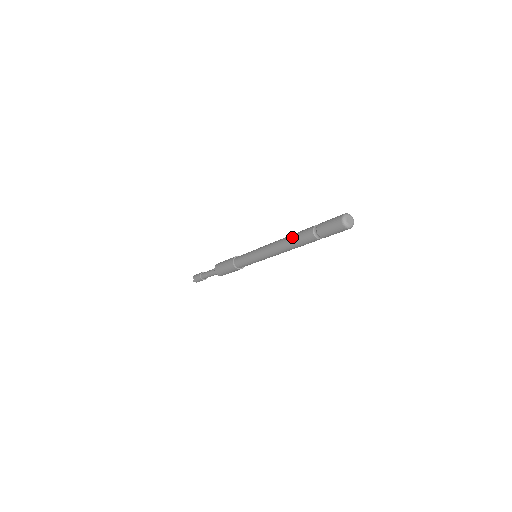
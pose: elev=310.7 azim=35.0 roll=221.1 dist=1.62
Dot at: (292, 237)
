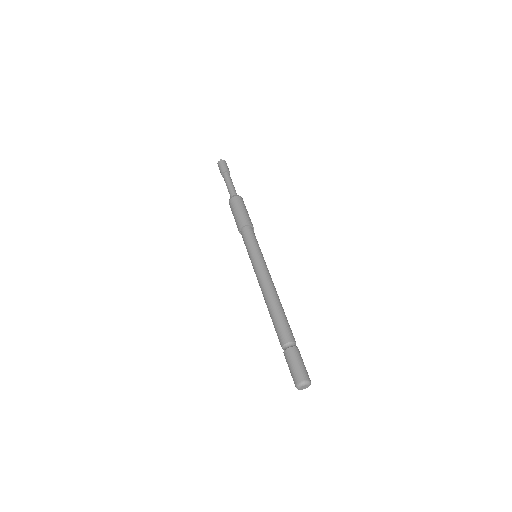
Dot at: (274, 314)
